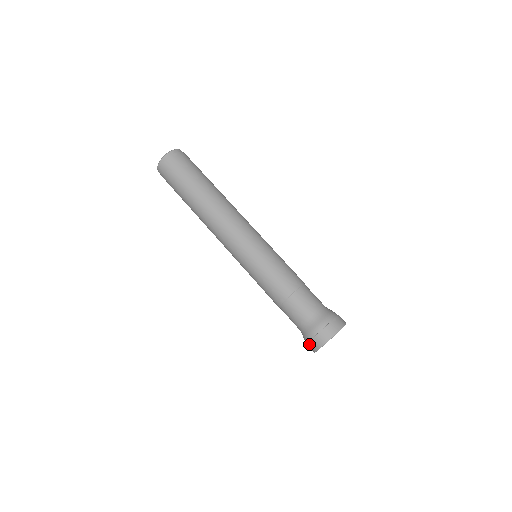
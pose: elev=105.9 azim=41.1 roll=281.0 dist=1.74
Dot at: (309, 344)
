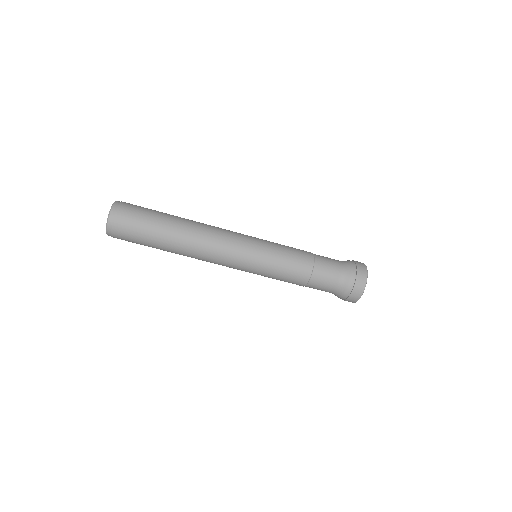
Dot at: occluded
